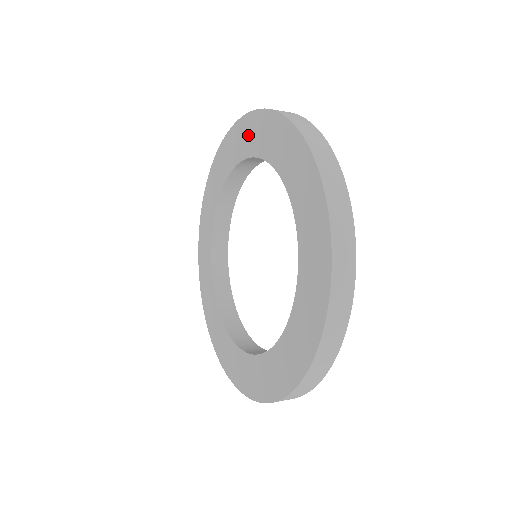
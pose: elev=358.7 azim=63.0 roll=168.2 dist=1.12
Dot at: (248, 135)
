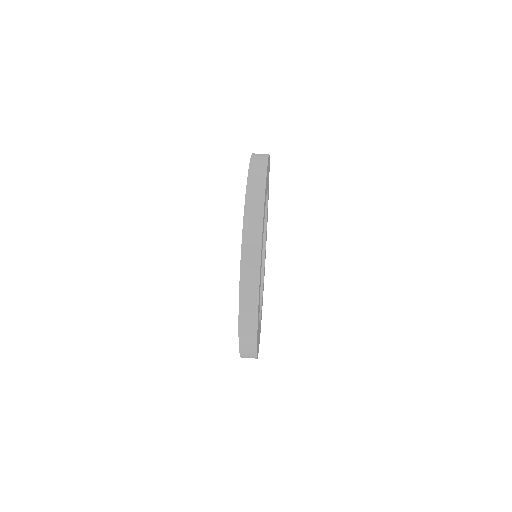
Dot at: occluded
